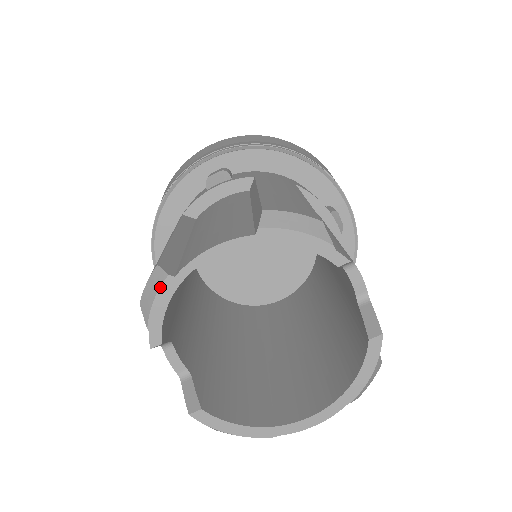
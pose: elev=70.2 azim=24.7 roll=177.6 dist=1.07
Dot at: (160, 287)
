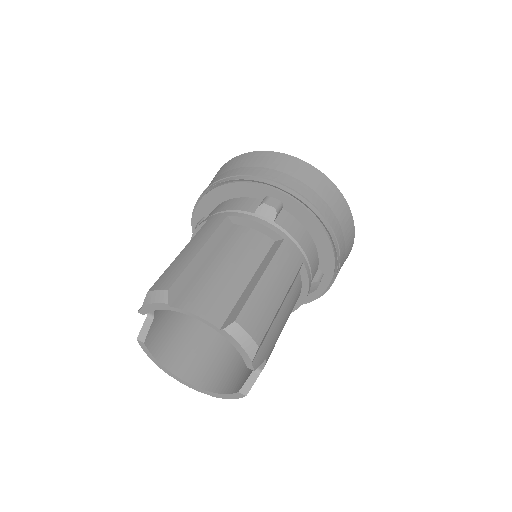
Dot at: (160, 303)
